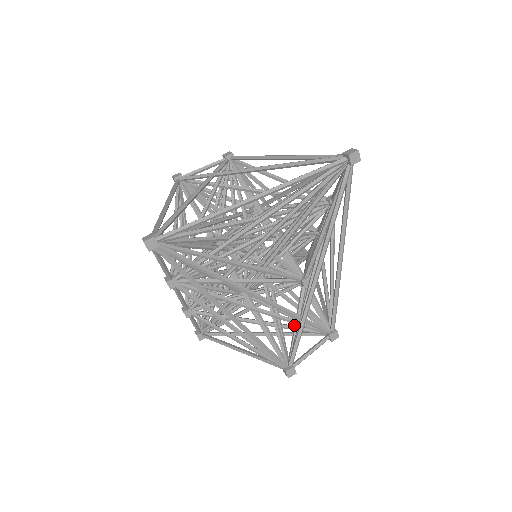
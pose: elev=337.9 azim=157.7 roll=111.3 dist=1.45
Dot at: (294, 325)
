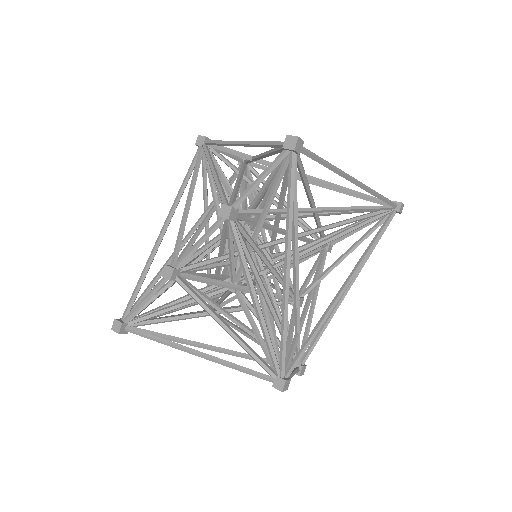
Dot at: occluded
